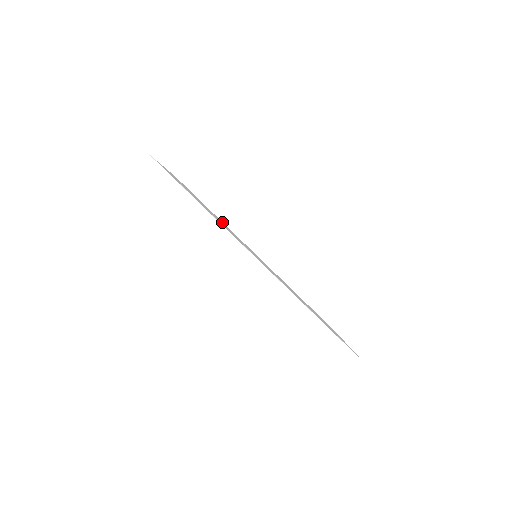
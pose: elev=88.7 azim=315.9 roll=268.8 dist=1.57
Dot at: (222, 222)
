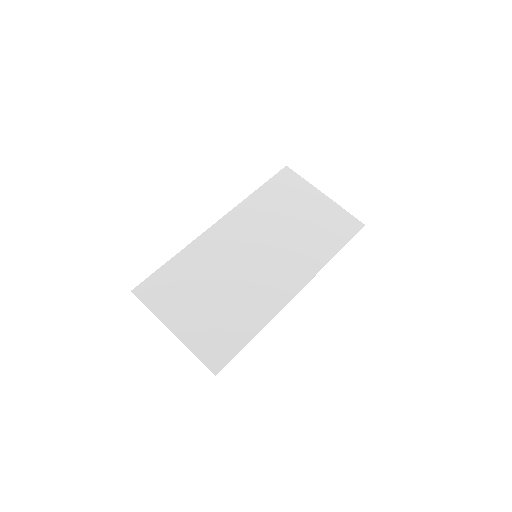
Dot at: (193, 257)
